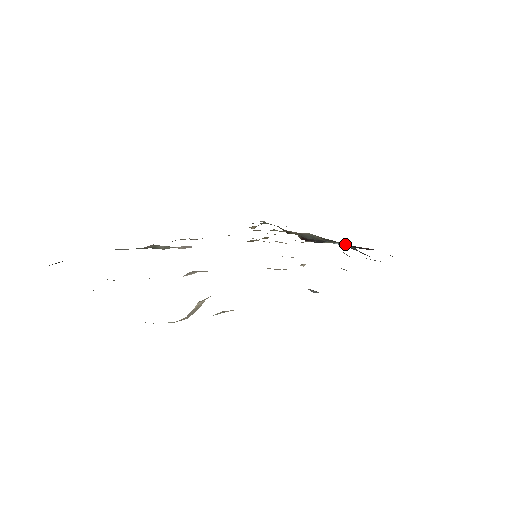
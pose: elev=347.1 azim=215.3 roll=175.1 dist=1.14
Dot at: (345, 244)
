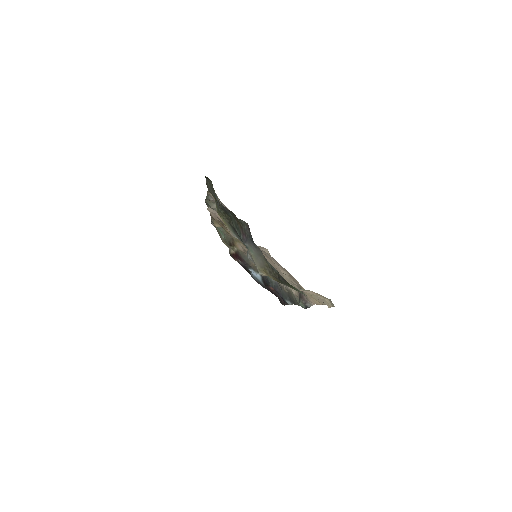
Dot at: (273, 280)
